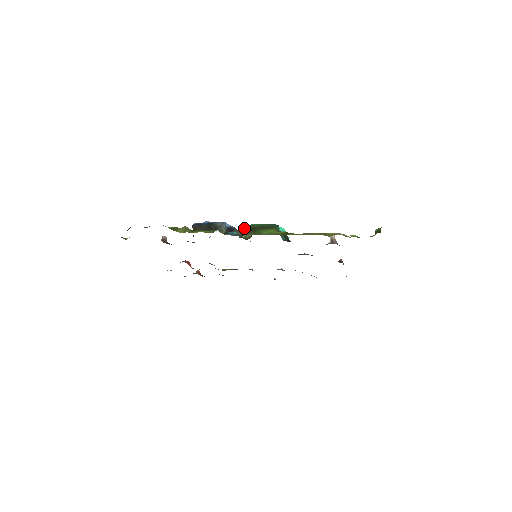
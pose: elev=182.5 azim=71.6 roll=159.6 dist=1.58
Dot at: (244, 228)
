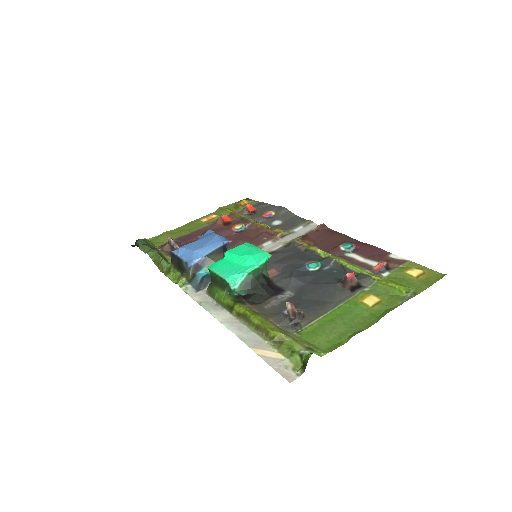
Dot at: occluded
